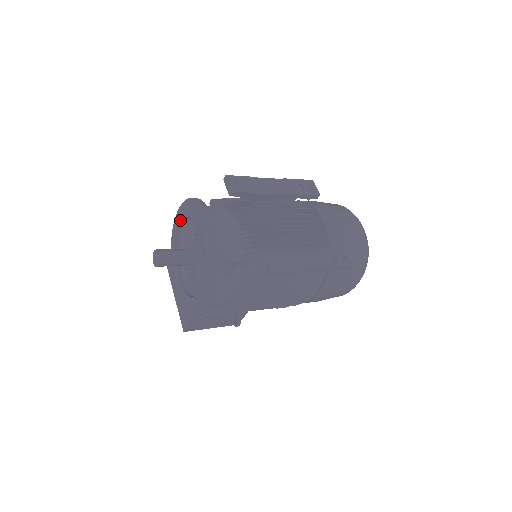
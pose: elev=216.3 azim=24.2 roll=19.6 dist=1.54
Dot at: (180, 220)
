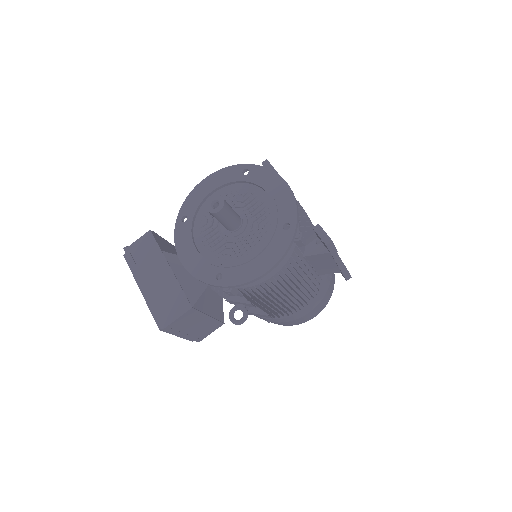
Dot at: (209, 188)
